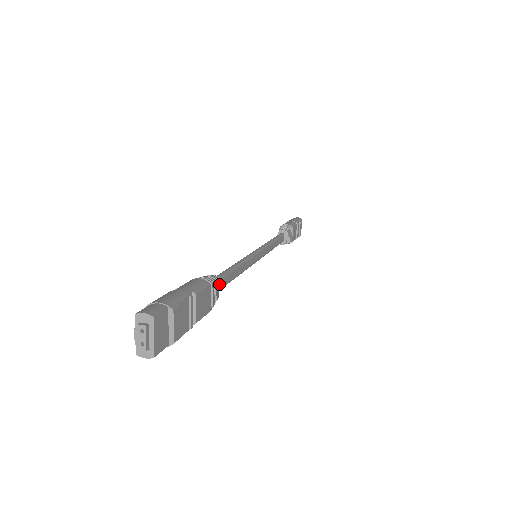
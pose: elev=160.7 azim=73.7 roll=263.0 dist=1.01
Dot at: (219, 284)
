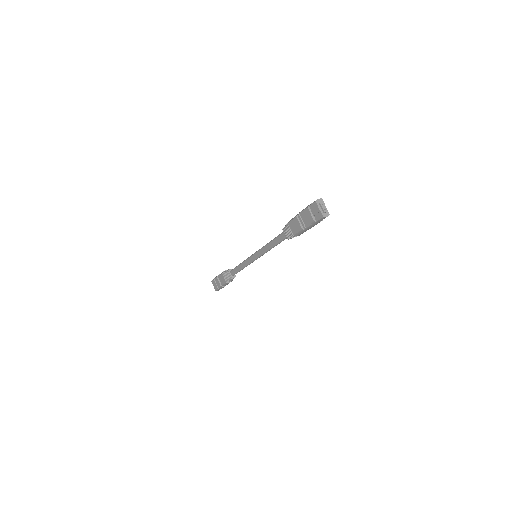
Dot at: occluded
